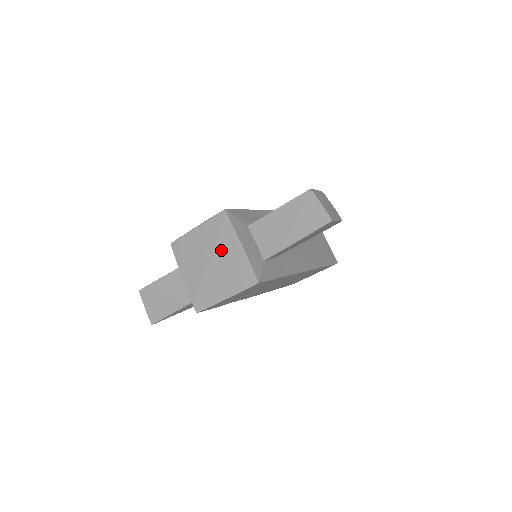
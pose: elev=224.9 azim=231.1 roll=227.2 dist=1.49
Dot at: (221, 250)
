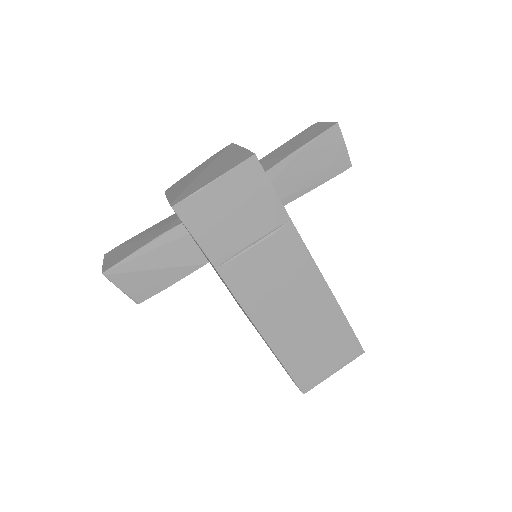
Dot at: (219, 160)
